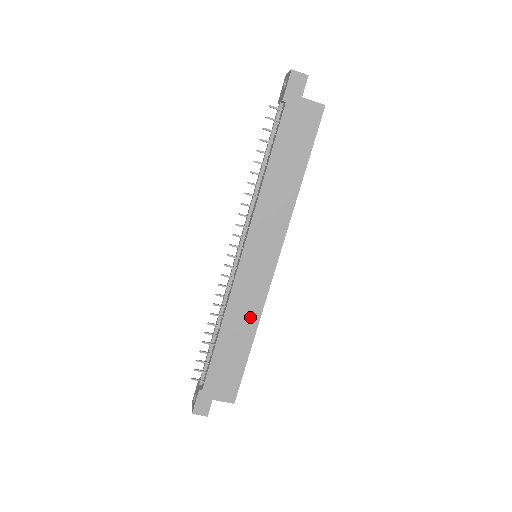
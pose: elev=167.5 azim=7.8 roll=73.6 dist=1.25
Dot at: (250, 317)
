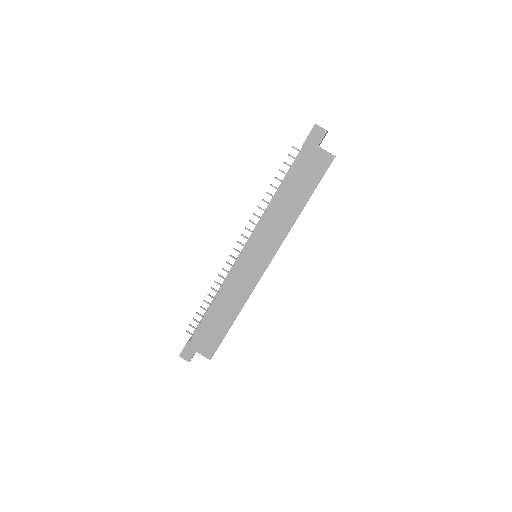
Dot at: (238, 300)
